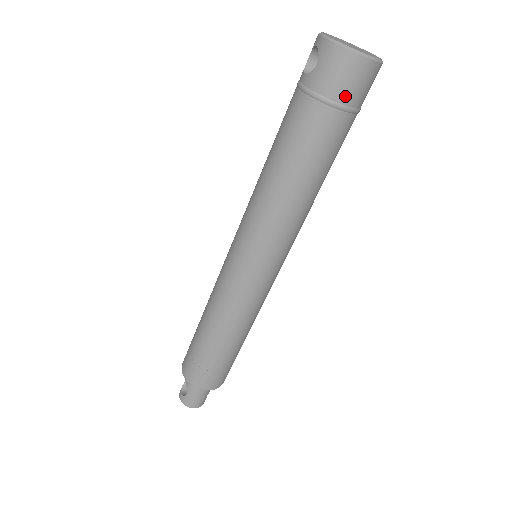
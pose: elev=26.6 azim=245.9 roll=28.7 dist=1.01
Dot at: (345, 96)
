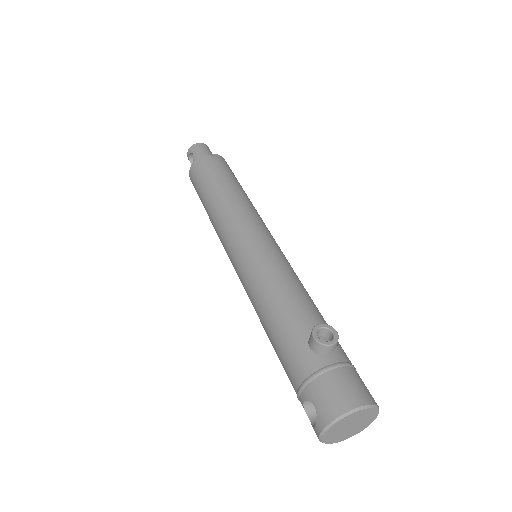
Dot at: occluded
